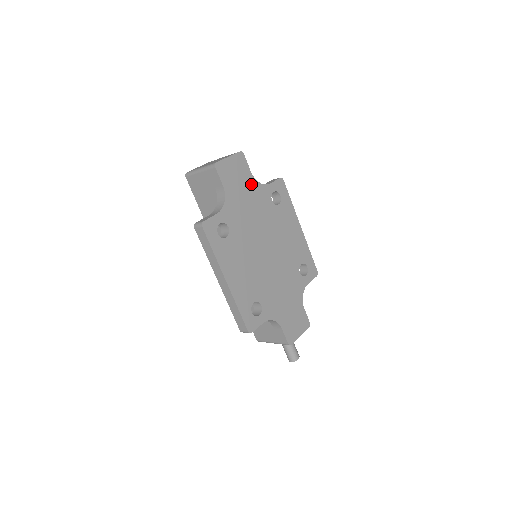
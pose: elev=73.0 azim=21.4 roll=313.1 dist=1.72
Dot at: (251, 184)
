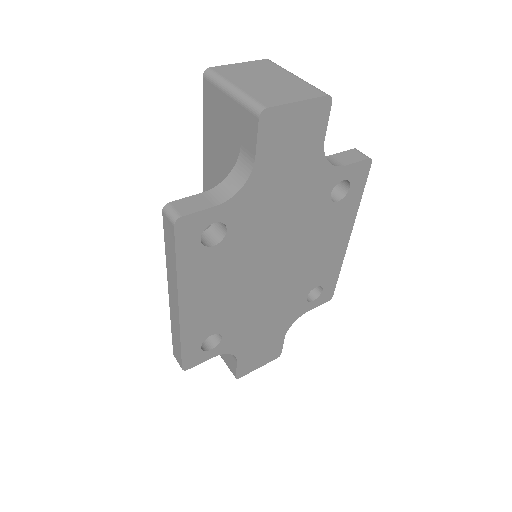
Dot at: (311, 161)
